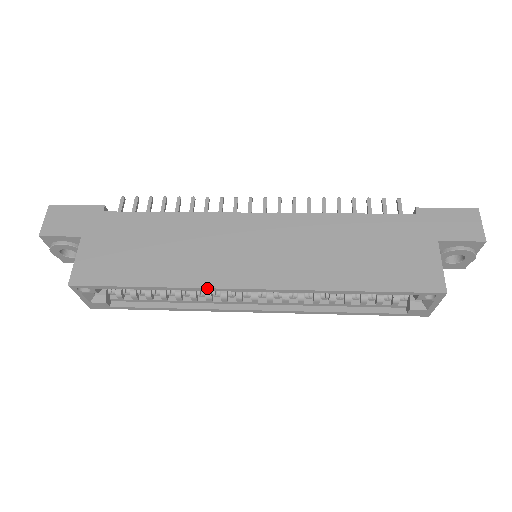
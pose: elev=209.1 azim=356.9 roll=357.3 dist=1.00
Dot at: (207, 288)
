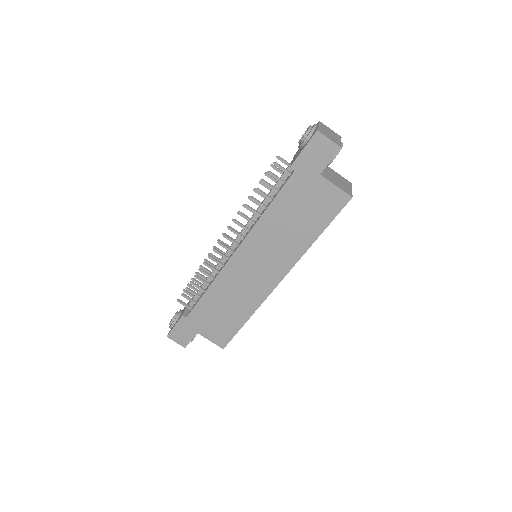
Dot at: occluded
